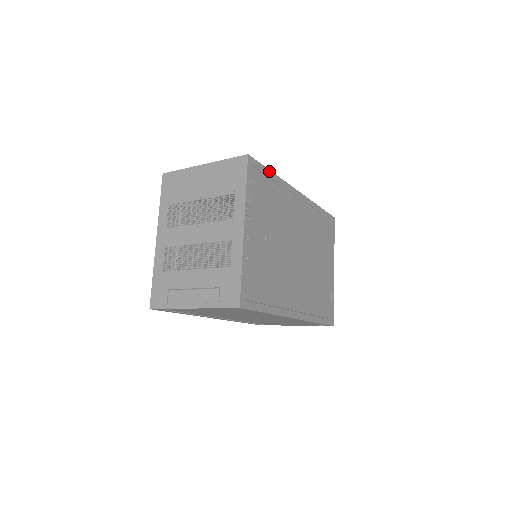
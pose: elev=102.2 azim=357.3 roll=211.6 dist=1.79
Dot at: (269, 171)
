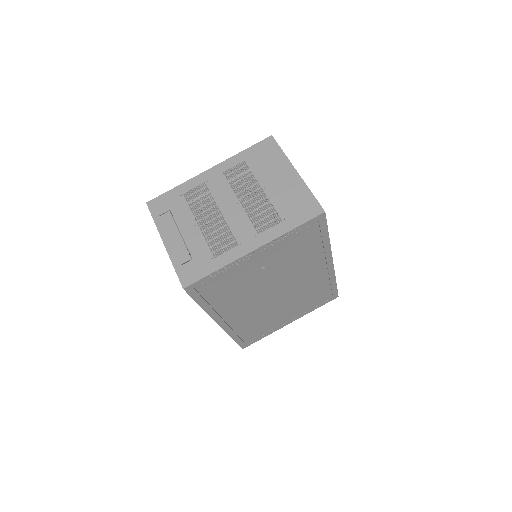
Dot at: (327, 233)
